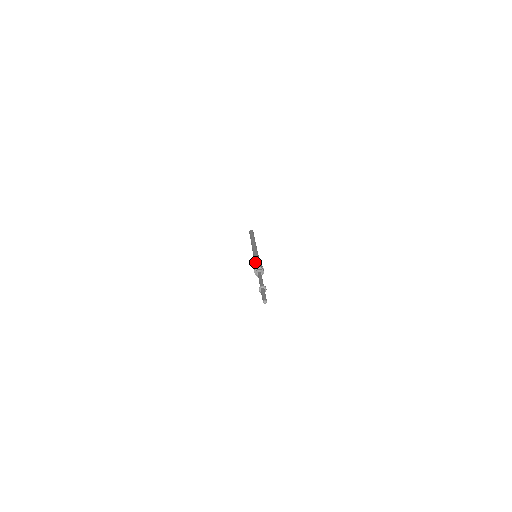
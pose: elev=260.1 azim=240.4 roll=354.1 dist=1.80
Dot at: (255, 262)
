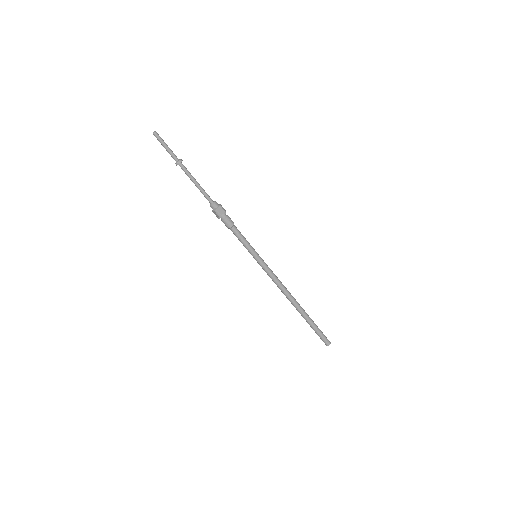
Dot at: (233, 231)
